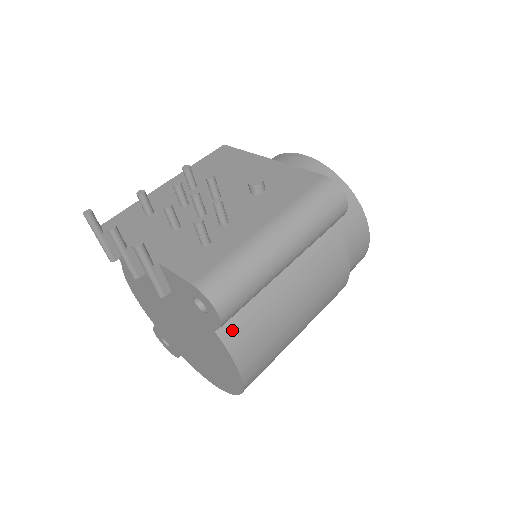
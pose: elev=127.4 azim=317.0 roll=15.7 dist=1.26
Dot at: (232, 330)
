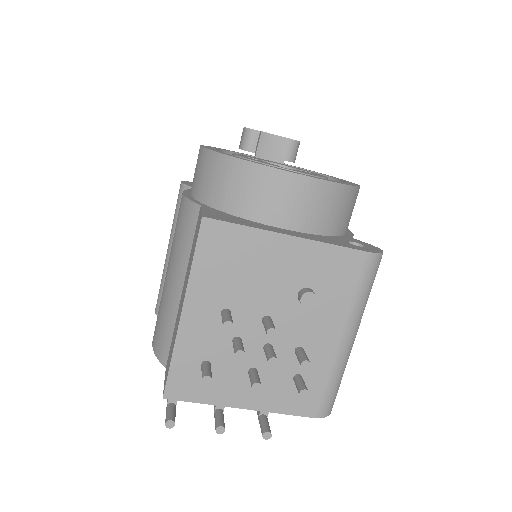
Dot at: occluded
